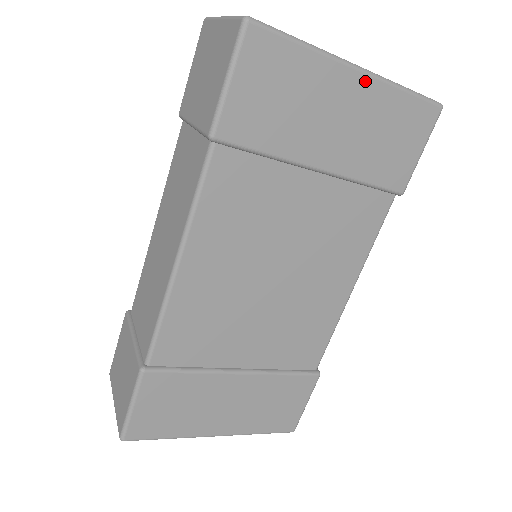
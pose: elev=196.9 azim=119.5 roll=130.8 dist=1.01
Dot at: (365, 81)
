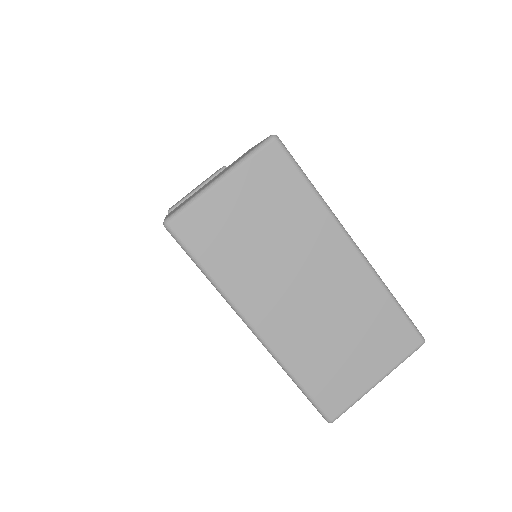
Dot at: occluded
